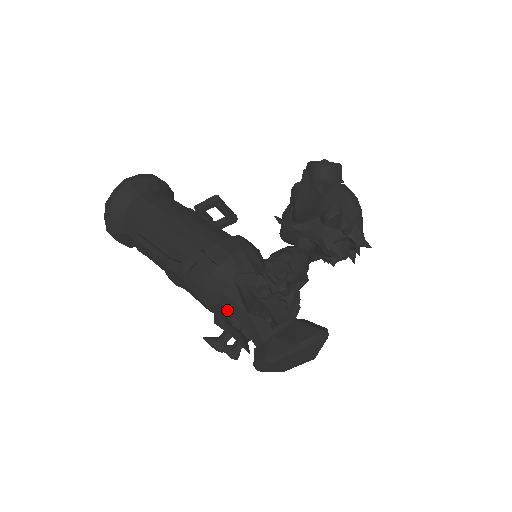
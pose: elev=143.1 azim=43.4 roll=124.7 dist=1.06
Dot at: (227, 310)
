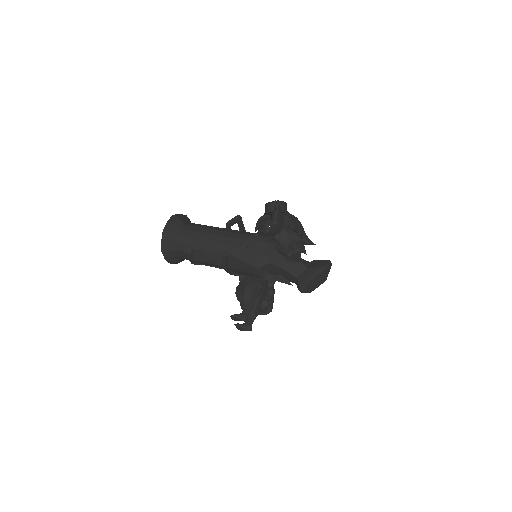
Dot at: (269, 270)
